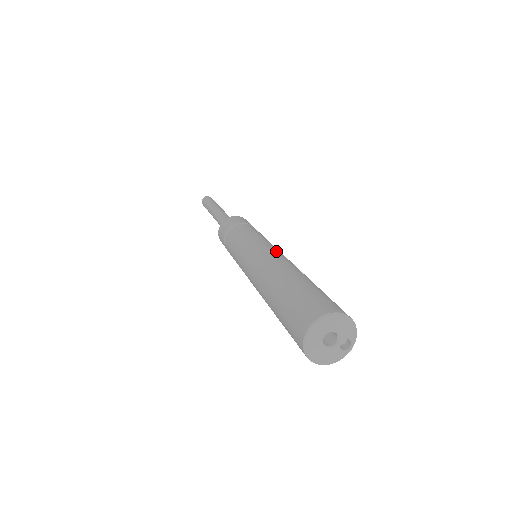
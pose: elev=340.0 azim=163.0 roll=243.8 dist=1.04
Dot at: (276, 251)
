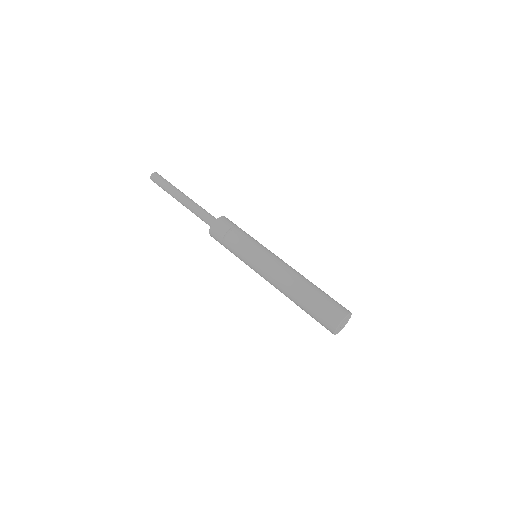
Dot at: occluded
